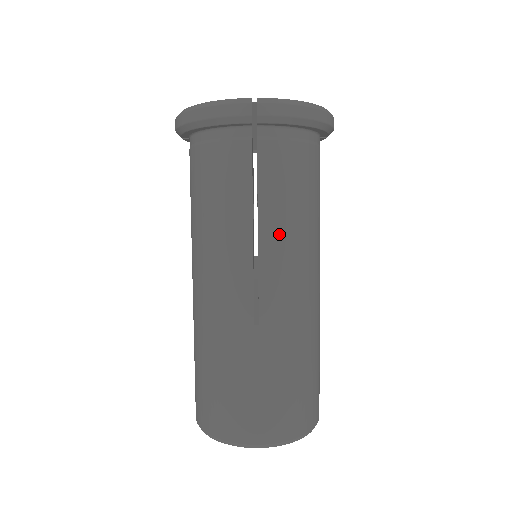
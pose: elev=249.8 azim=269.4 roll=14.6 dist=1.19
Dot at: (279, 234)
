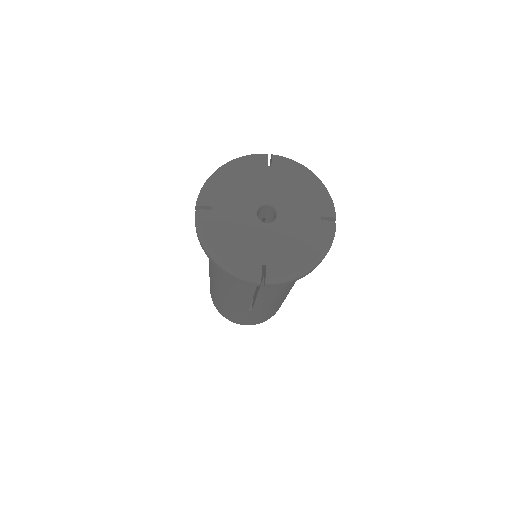
Dot at: (271, 296)
